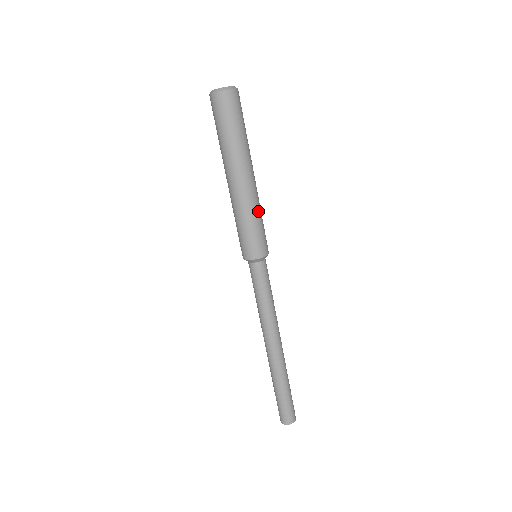
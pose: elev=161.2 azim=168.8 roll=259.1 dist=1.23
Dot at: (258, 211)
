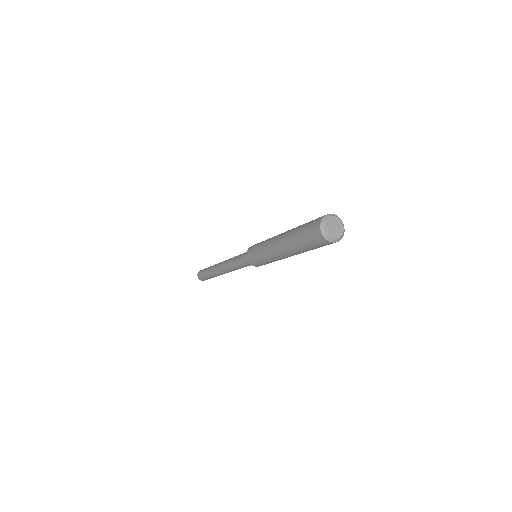
Dot at: occluded
